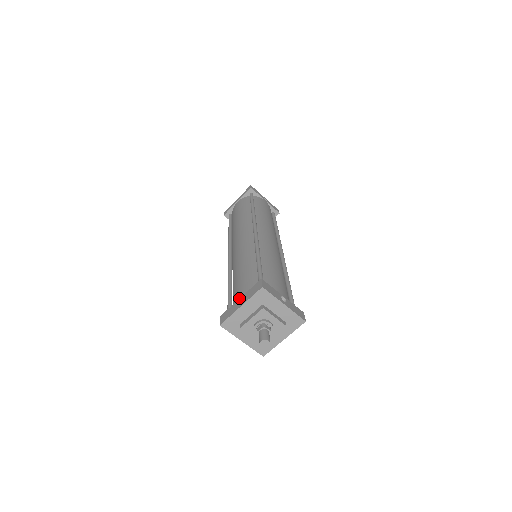
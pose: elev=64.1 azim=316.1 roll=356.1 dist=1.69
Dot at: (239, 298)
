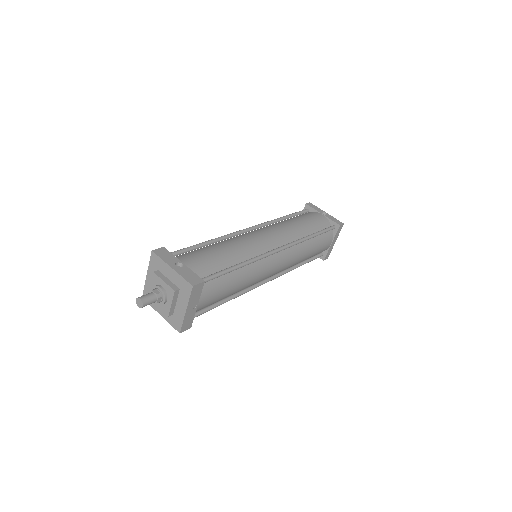
Dot at: occluded
